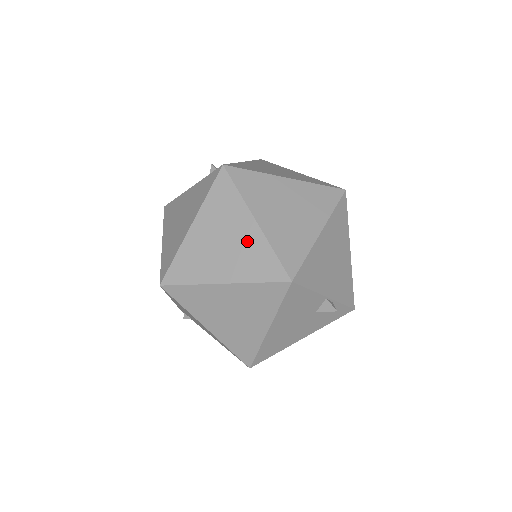
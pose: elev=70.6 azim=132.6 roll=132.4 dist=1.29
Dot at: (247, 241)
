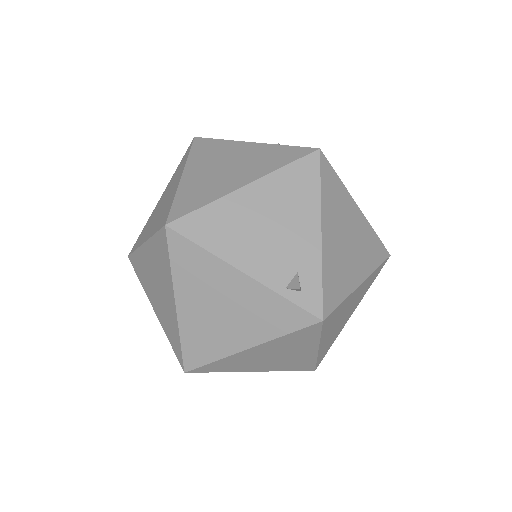
Dot at: (299, 357)
